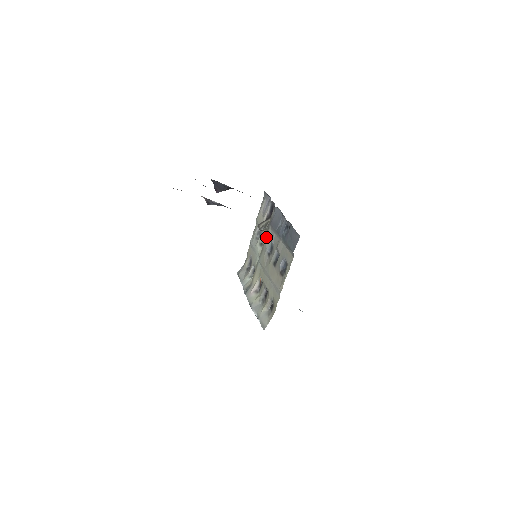
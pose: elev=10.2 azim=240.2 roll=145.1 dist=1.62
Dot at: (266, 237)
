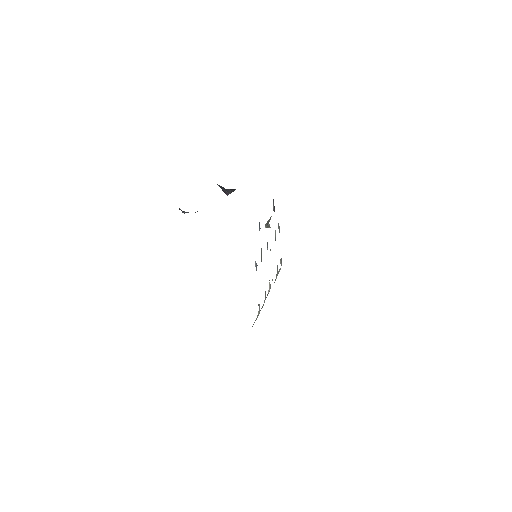
Dot at: occluded
